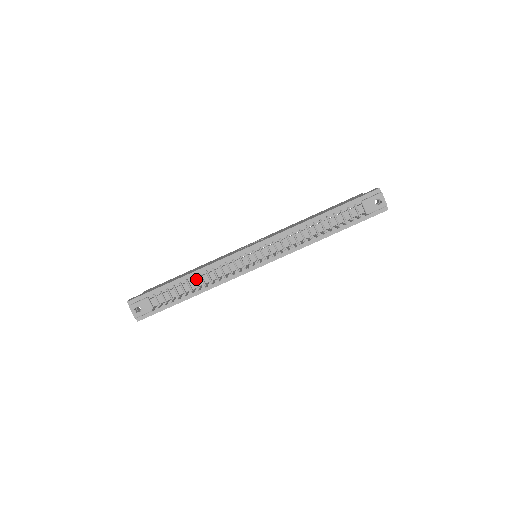
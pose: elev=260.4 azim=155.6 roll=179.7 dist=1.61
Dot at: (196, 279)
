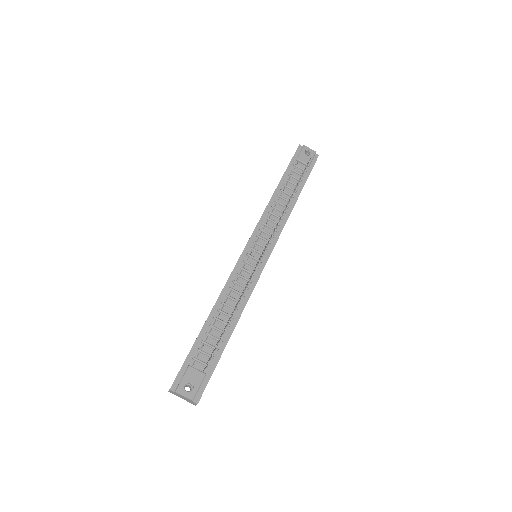
Dot at: (222, 310)
